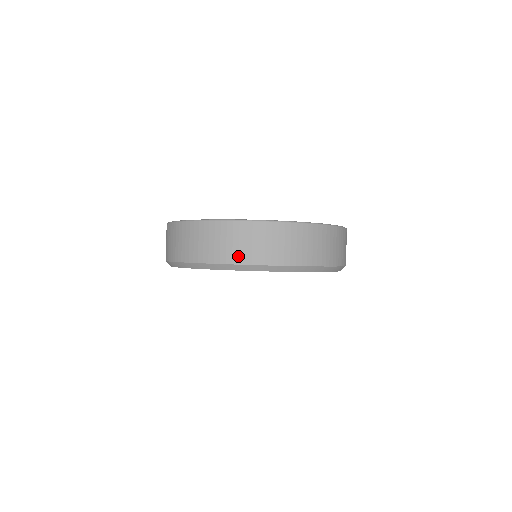
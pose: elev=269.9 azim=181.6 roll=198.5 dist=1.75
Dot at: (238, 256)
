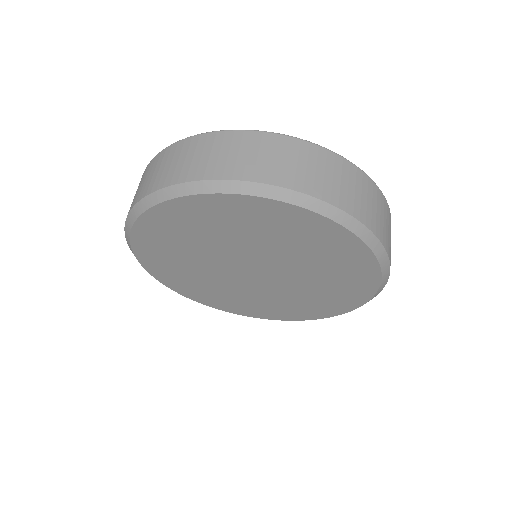
Dot at: (205, 170)
